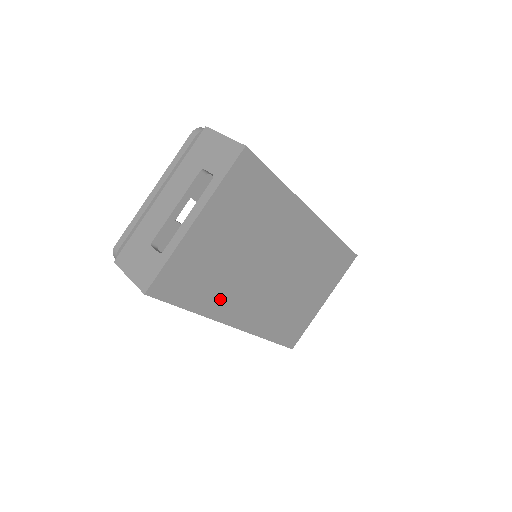
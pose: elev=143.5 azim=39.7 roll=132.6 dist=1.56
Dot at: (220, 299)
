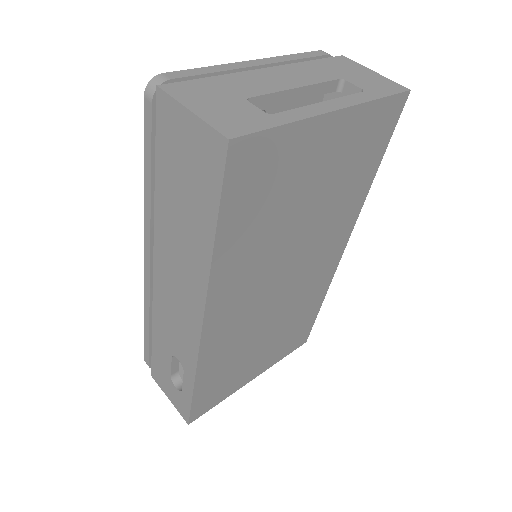
Dot at: (239, 261)
